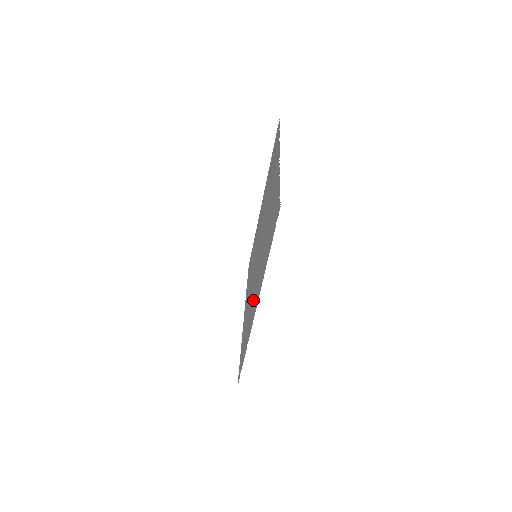
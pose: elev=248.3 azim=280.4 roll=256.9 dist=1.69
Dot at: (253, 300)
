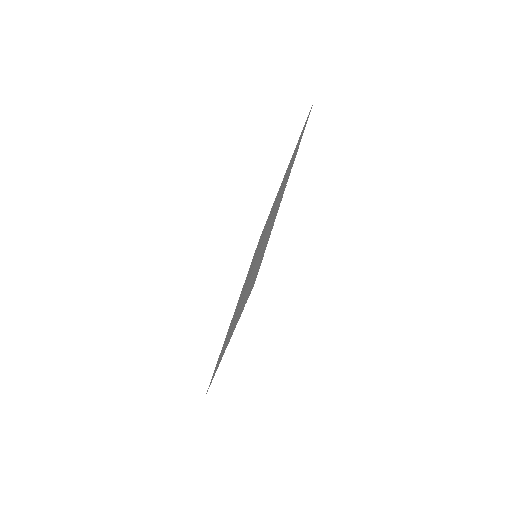
Dot at: (233, 323)
